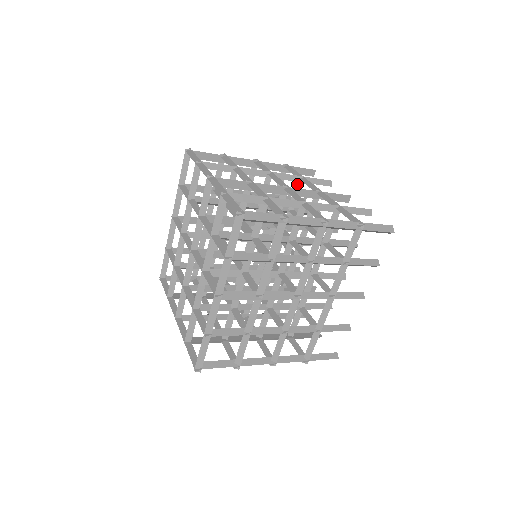
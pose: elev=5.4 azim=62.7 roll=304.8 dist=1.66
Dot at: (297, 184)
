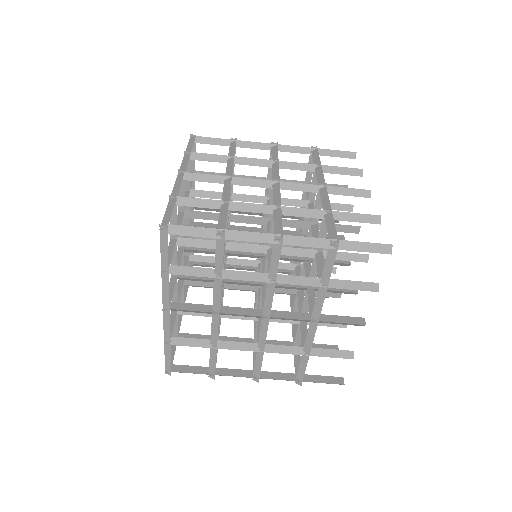
Dot at: occluded
